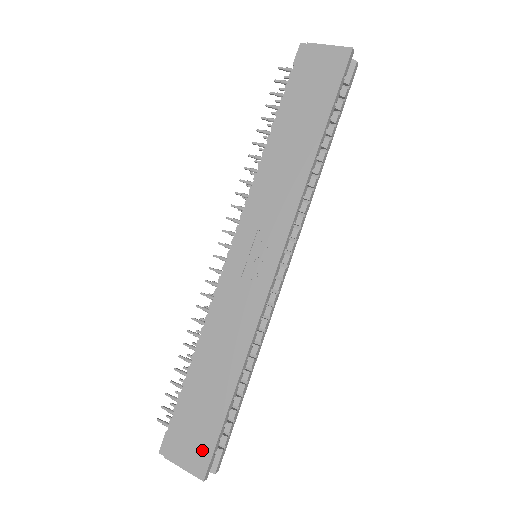
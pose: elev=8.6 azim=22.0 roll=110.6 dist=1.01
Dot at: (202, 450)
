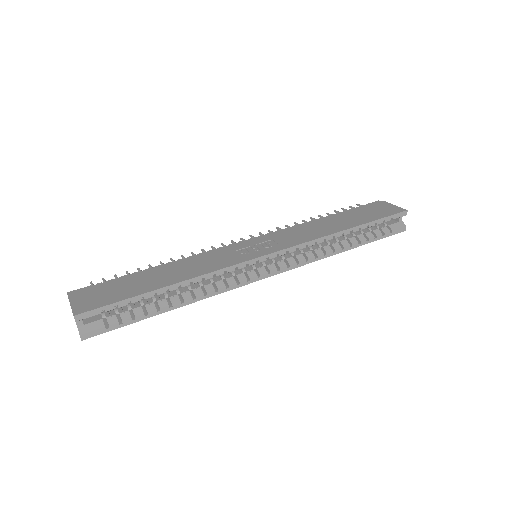
Dot at: (98, 302)
